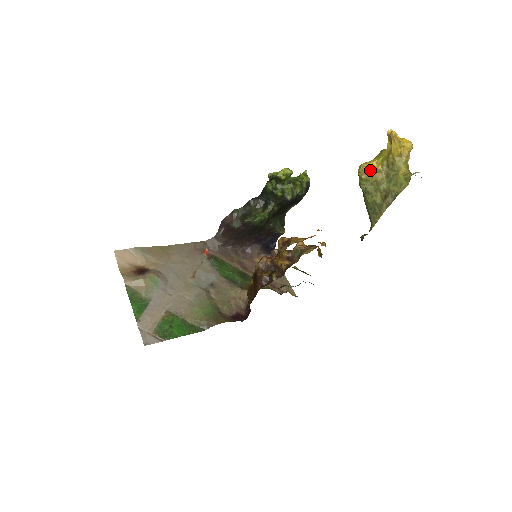
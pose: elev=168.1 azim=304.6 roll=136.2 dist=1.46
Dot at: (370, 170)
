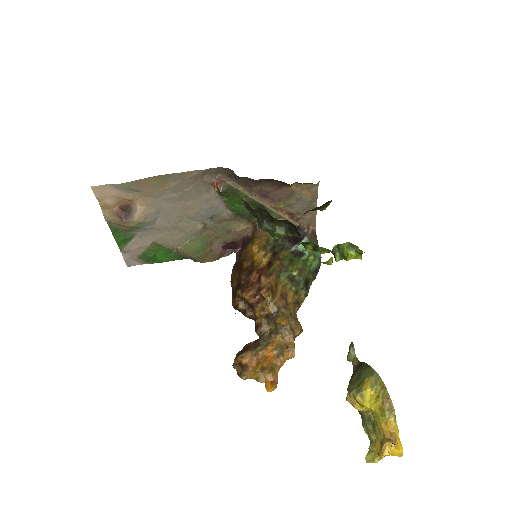
Dot at: (357, 408)
